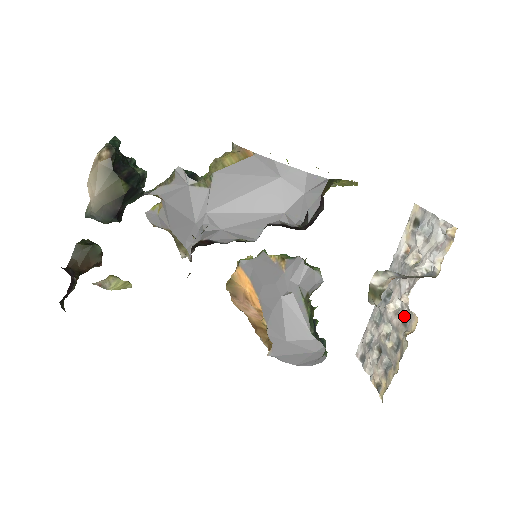
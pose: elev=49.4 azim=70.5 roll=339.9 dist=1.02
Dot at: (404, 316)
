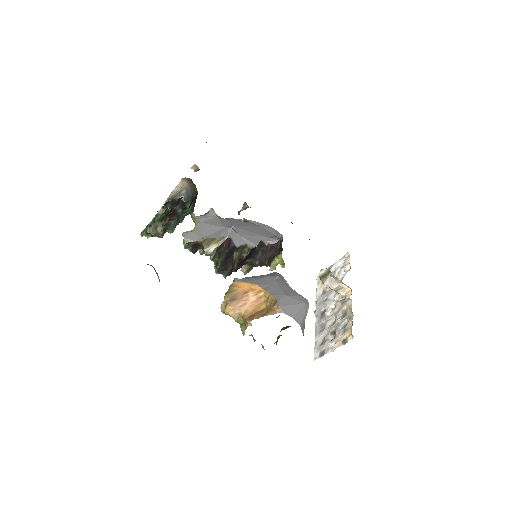
Dot at: (341, 301)
